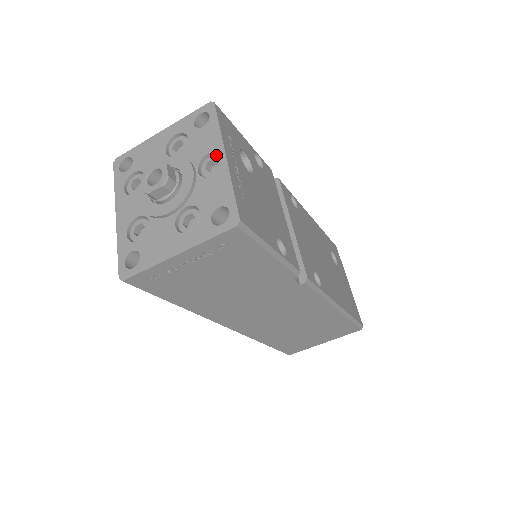
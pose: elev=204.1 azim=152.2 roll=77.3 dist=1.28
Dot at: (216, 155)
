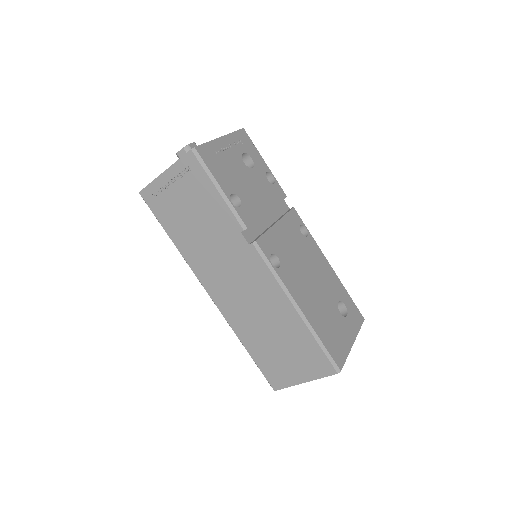
Dot at: occluded
